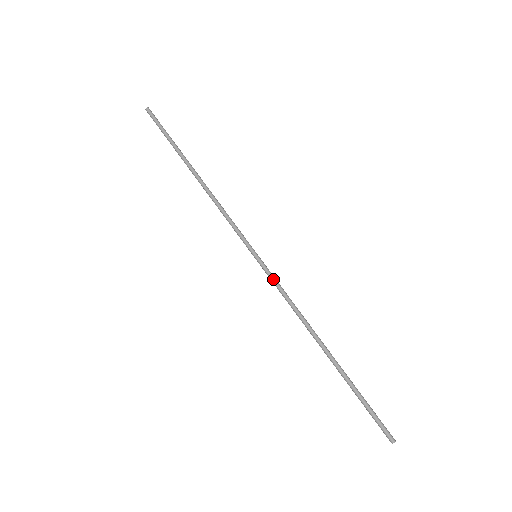
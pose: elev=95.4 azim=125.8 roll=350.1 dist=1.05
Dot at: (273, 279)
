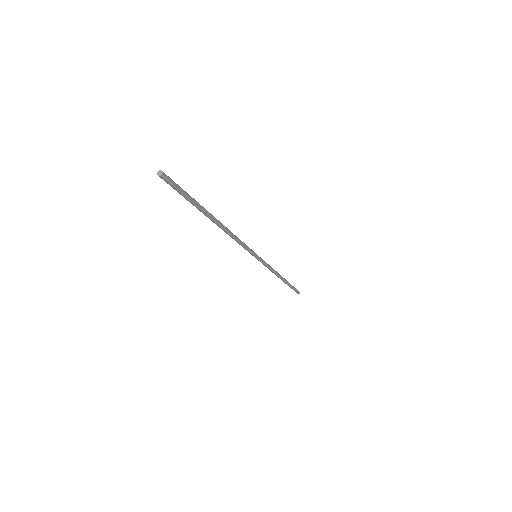
Dot at: (264, 265)
